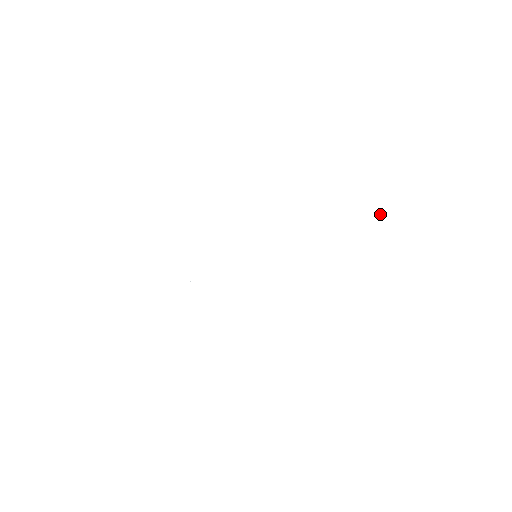
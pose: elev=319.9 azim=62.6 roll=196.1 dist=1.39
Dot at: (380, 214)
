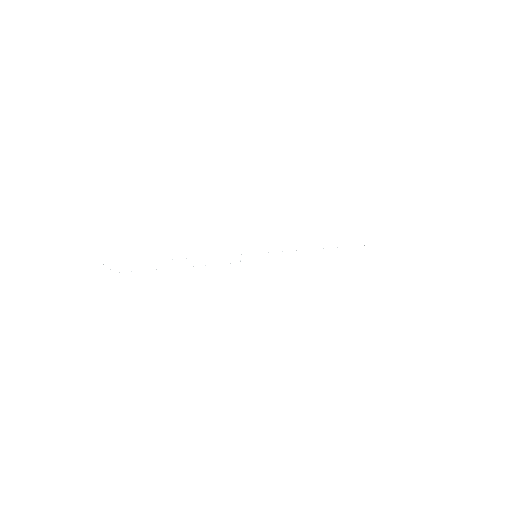
Dot at: occluded
